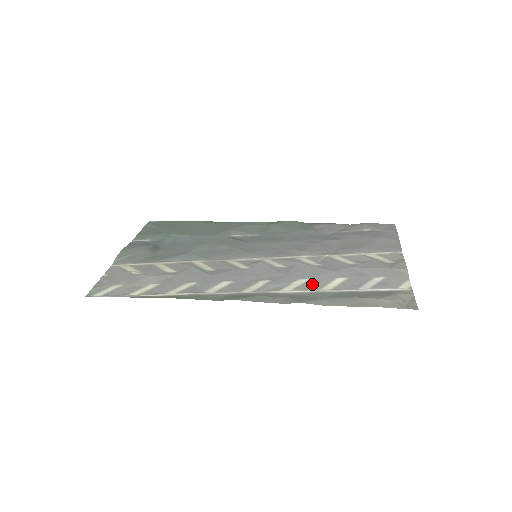
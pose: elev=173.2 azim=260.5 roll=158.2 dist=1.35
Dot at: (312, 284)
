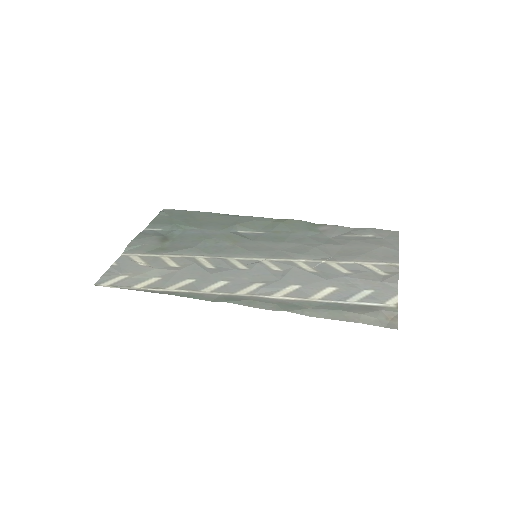
Dot at: (303, 291)
